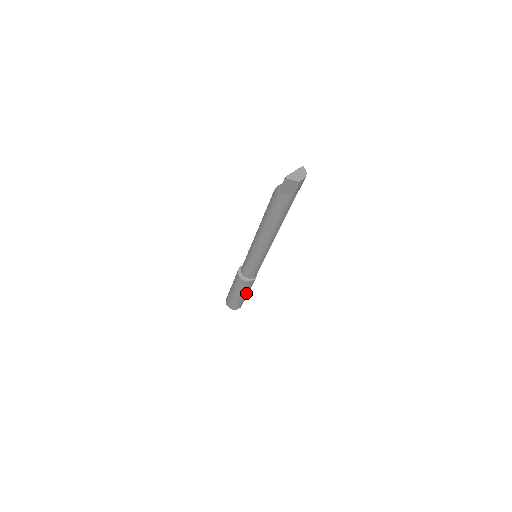
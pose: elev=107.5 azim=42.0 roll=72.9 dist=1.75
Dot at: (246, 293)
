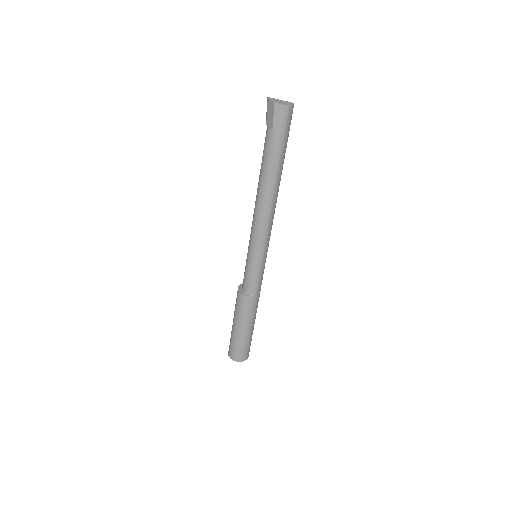
Dot at: (240, 324)
